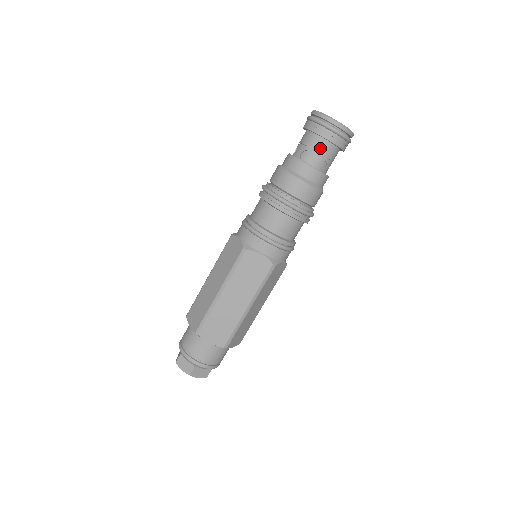
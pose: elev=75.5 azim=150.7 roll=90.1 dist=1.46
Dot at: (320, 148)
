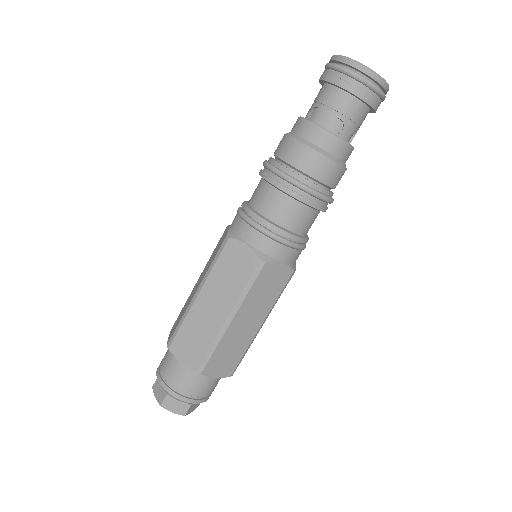
Dot at: (356, 115)
